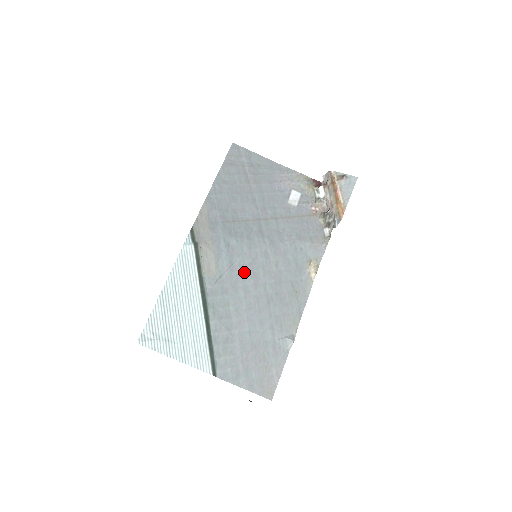
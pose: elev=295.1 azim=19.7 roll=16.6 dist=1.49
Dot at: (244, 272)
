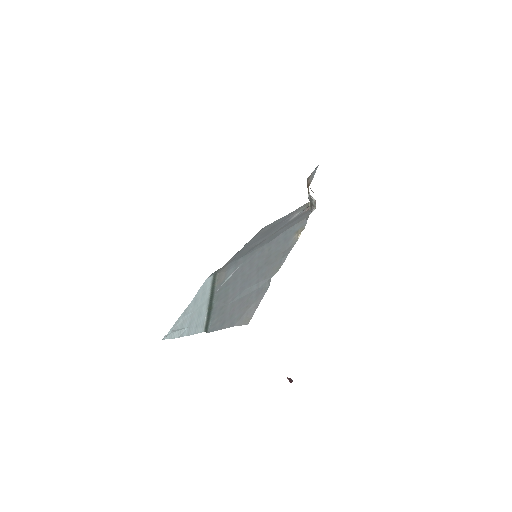
Dot at: (244, 268)
